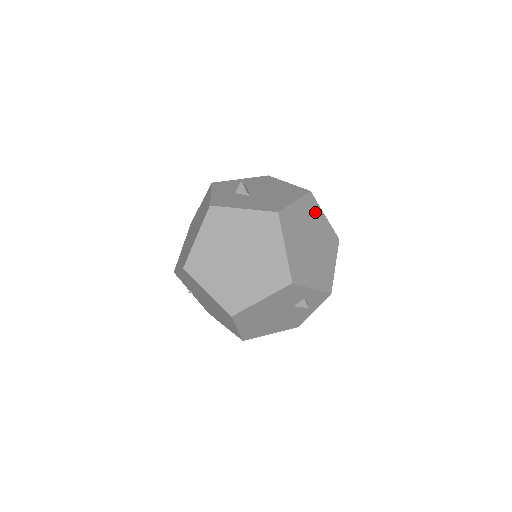
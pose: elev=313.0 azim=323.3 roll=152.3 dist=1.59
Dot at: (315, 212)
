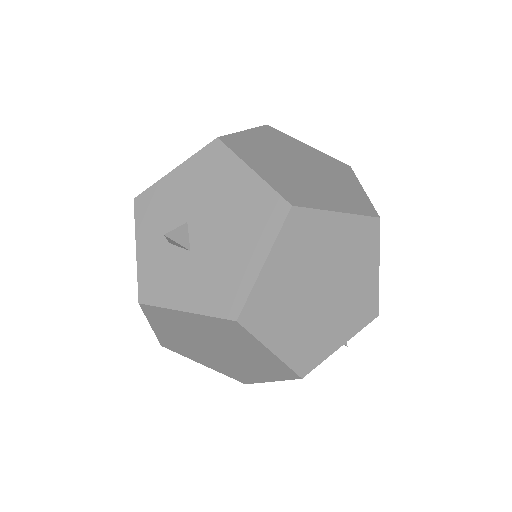
Dot at: (314, 232)
